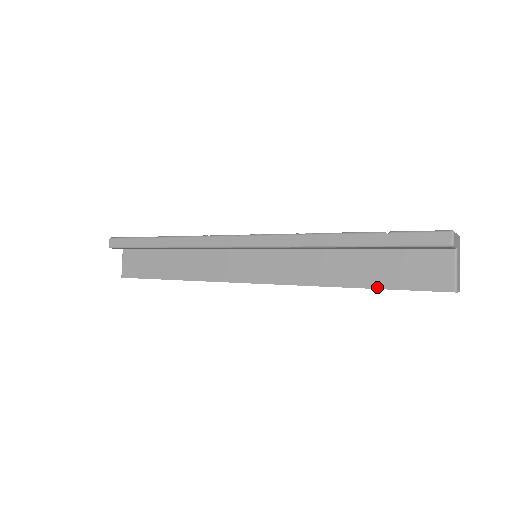
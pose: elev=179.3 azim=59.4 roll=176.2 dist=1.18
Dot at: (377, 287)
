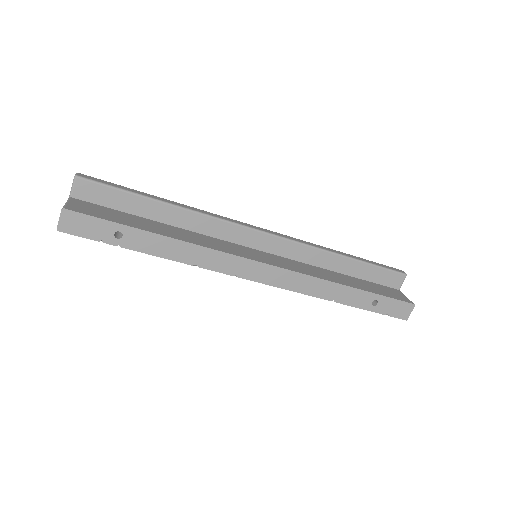
Dot at: (368, 291)
